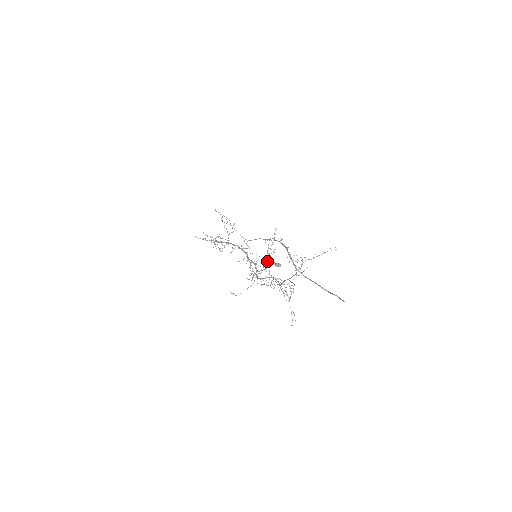
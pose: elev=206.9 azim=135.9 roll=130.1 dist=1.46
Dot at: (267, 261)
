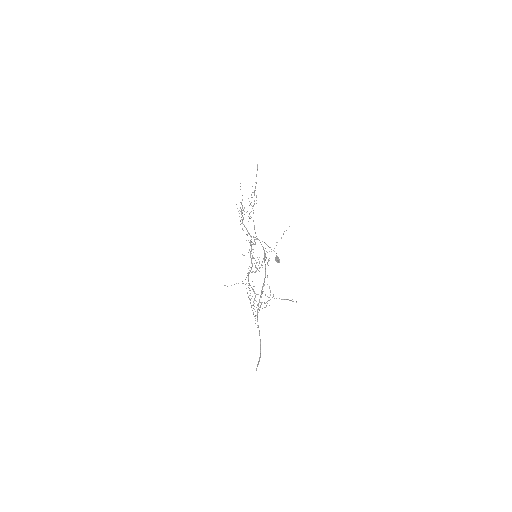
Dot at: occluded
